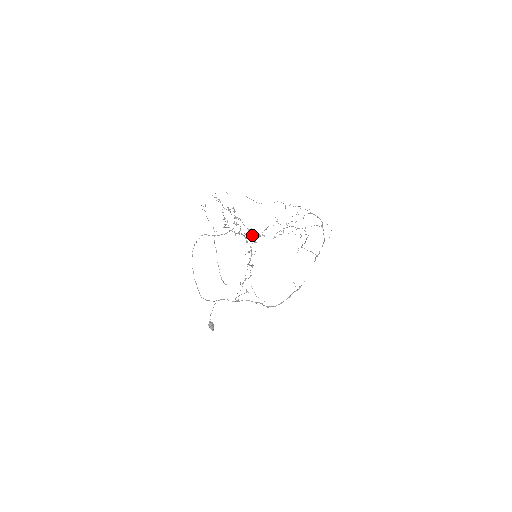
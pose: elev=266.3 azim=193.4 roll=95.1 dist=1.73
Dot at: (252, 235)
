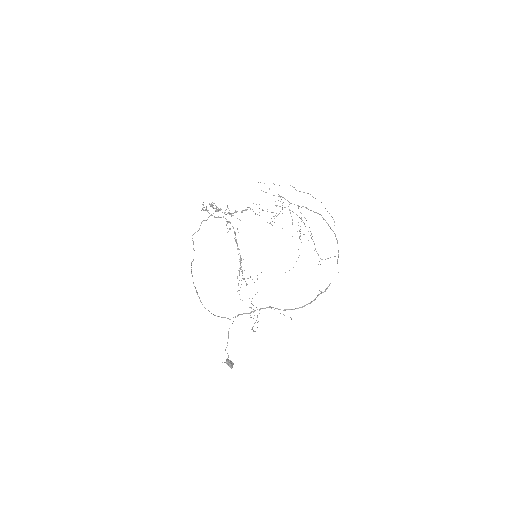
Dot at: occluded
